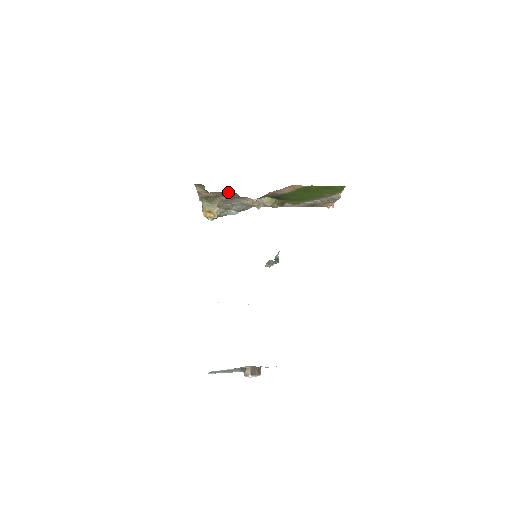
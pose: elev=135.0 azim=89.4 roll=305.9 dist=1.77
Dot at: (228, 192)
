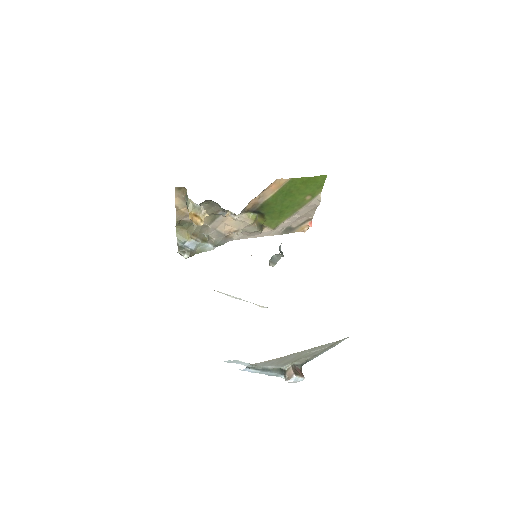
Dot at: (209, 204)
